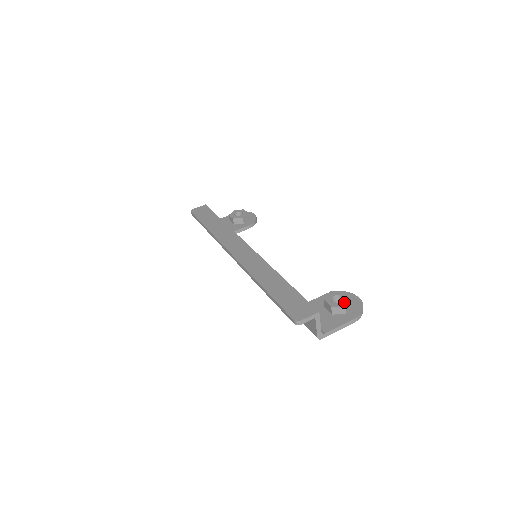
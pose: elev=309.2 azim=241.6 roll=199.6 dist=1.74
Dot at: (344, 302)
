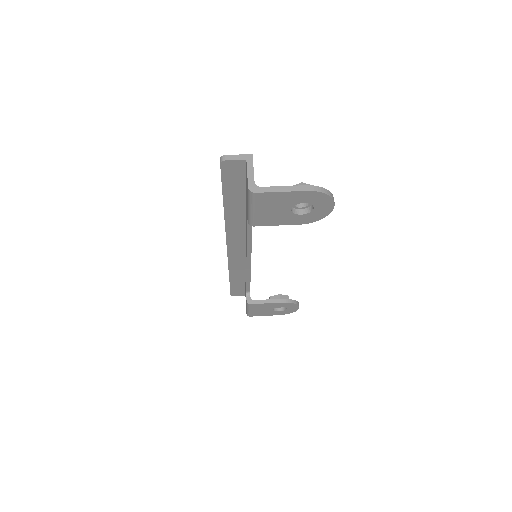
Dot at: occluded
